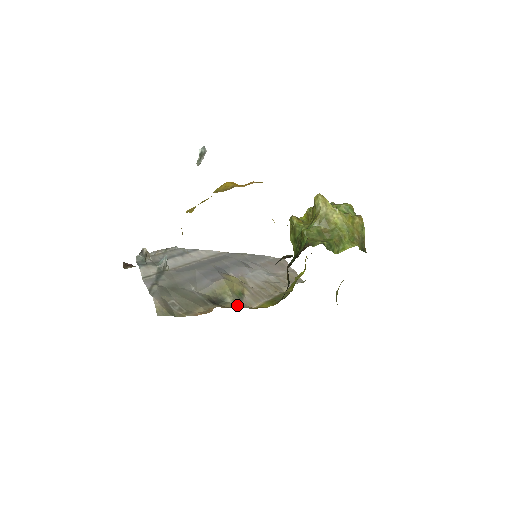
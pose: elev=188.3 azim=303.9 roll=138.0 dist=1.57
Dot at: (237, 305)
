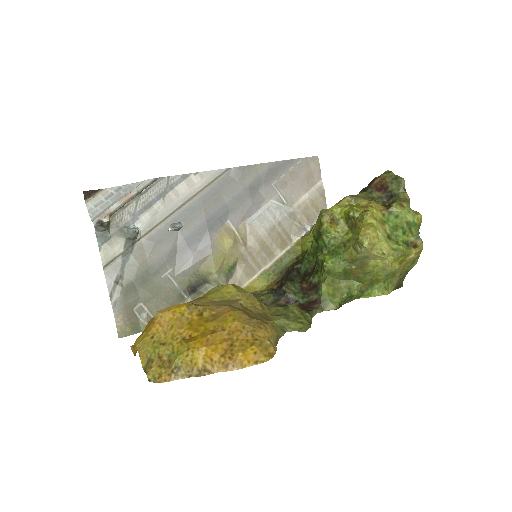
Dot at: occluded
